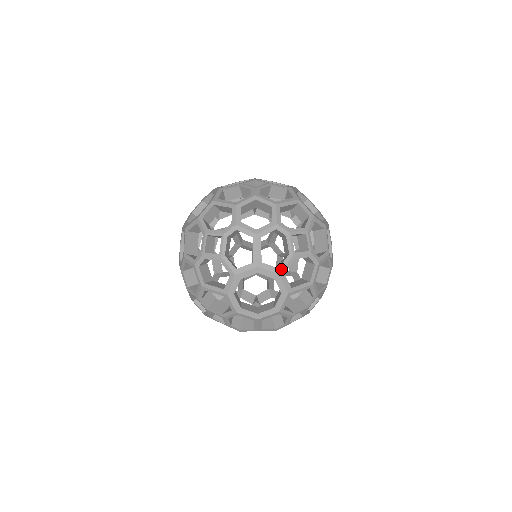
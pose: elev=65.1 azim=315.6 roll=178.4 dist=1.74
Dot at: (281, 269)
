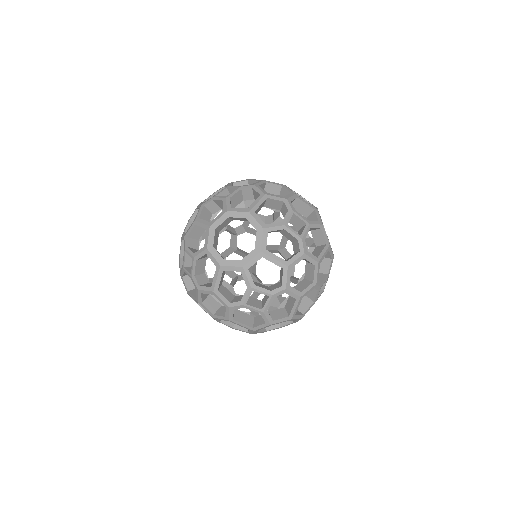
Dot at: occluded
